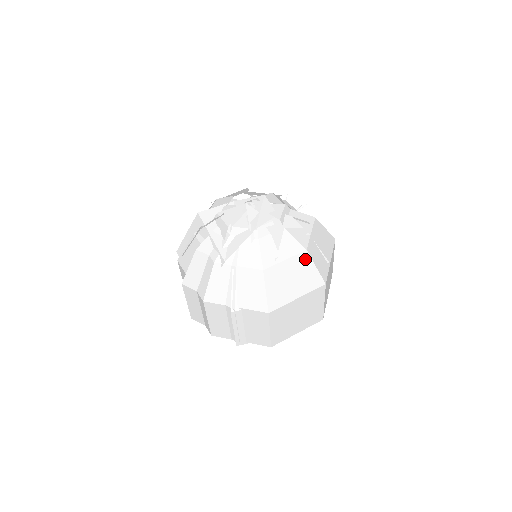
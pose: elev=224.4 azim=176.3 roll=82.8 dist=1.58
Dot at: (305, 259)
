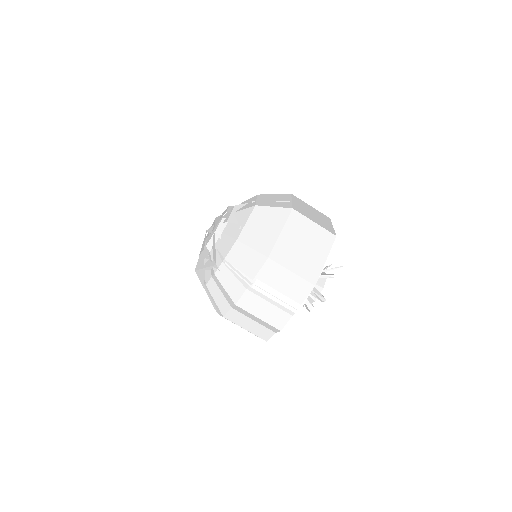
Dot at: (260, 210)
